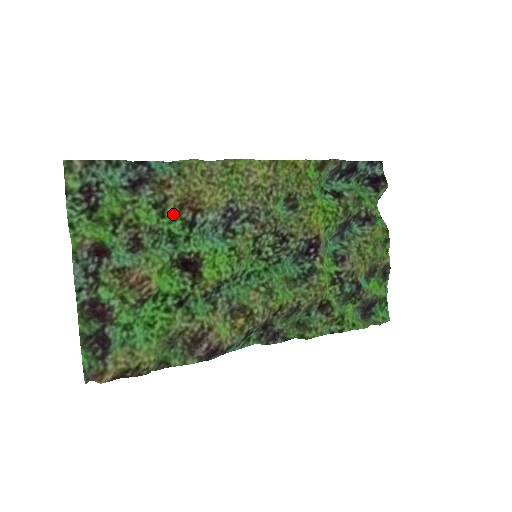
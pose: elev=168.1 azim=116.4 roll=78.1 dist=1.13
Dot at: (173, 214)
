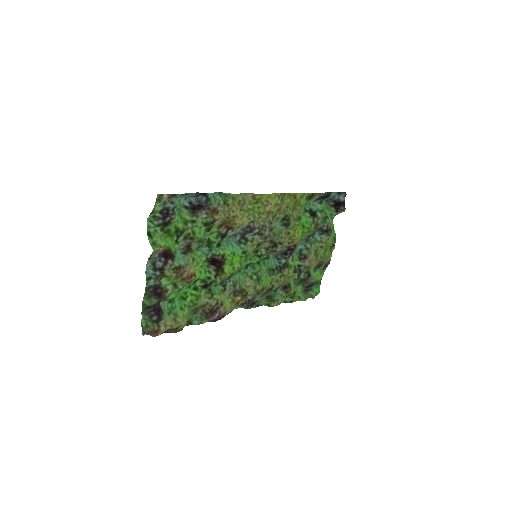
Dot at: (214, 229)
